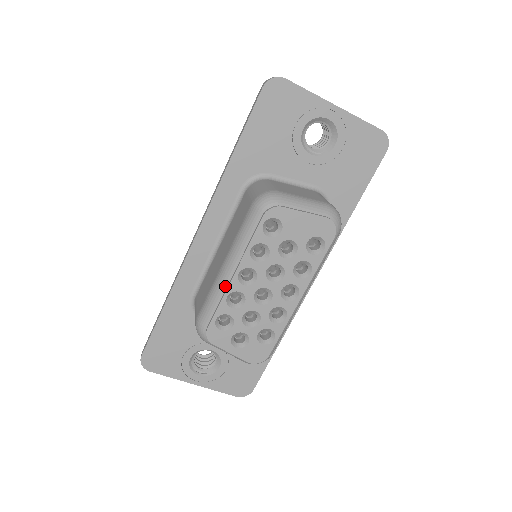
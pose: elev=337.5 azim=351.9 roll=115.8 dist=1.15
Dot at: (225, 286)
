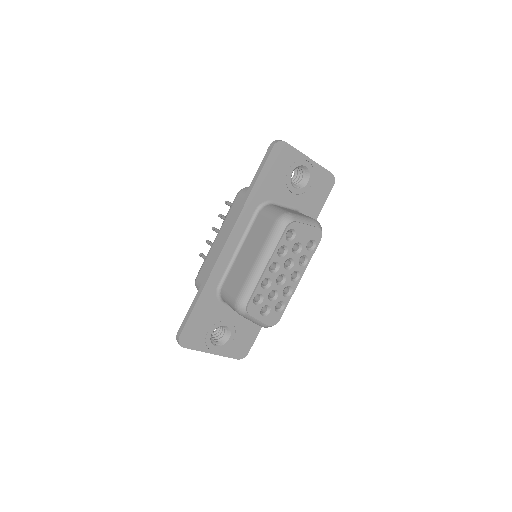
Dot at: (260, 275)
